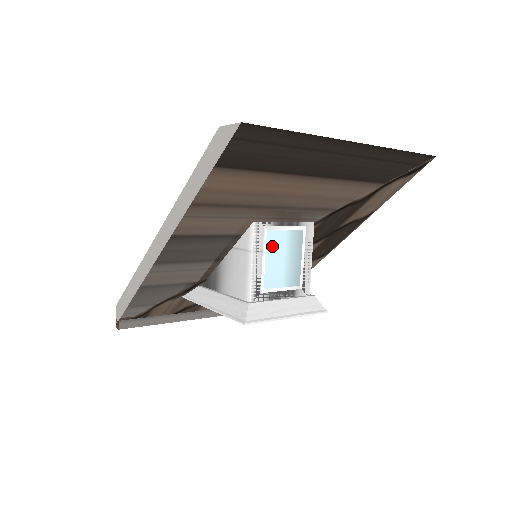
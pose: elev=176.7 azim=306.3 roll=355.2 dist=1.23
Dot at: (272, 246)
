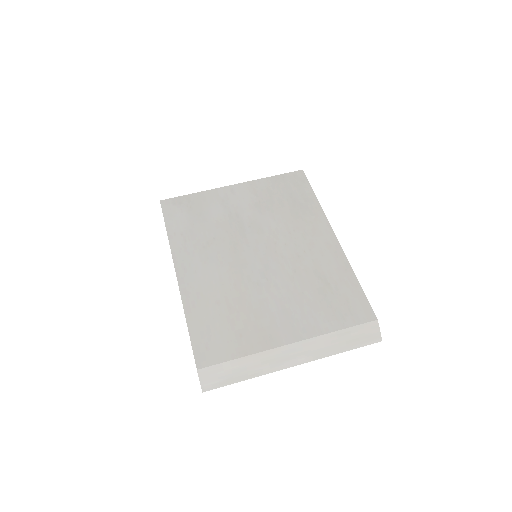
Dot at: occluded
